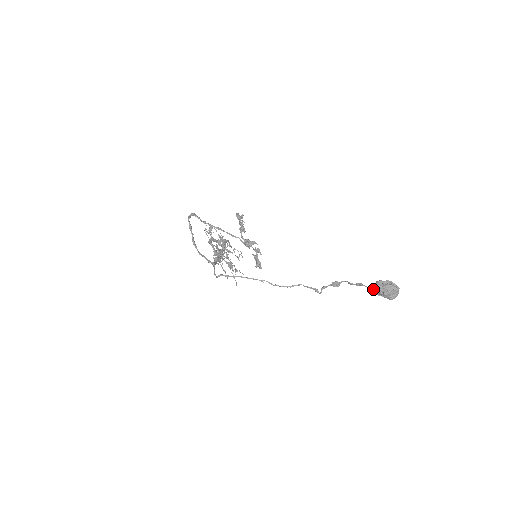
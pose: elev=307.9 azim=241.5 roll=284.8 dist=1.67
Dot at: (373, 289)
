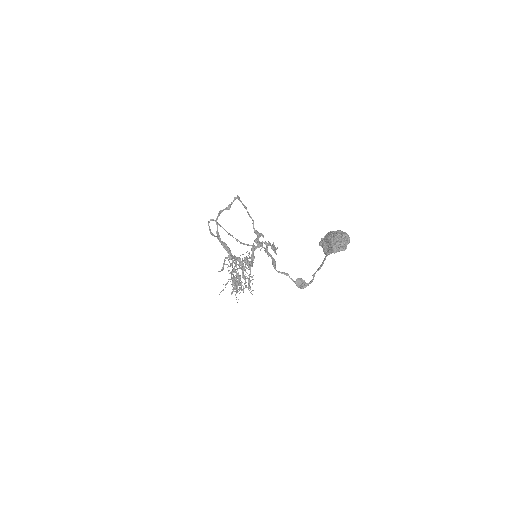
Dot at: (322, 238)
